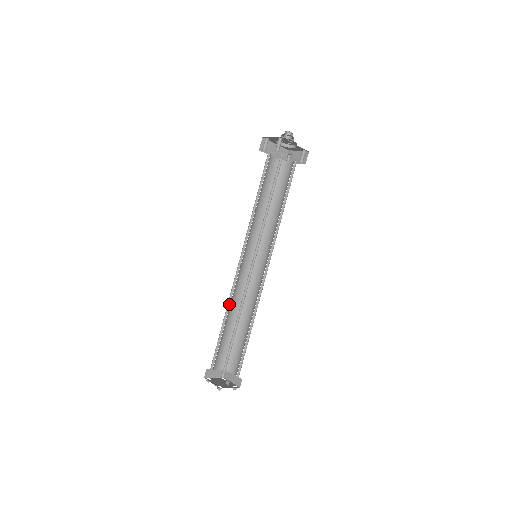
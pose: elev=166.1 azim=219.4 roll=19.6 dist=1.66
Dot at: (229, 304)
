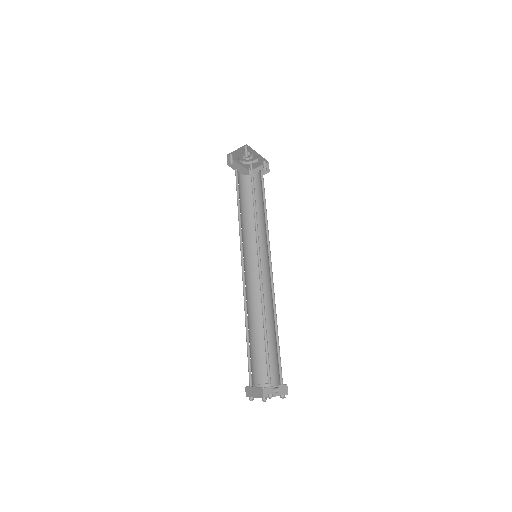
Dot at: (246, 310)
